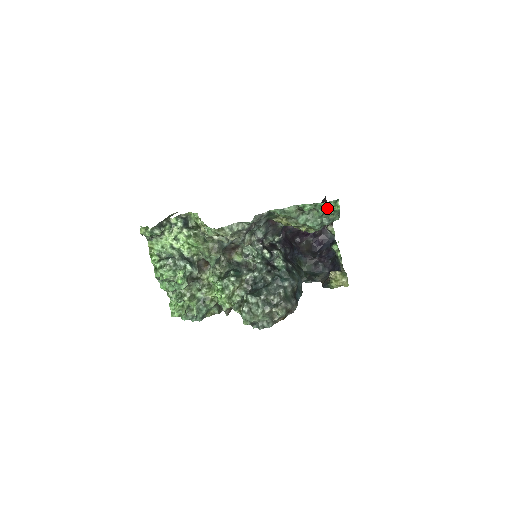
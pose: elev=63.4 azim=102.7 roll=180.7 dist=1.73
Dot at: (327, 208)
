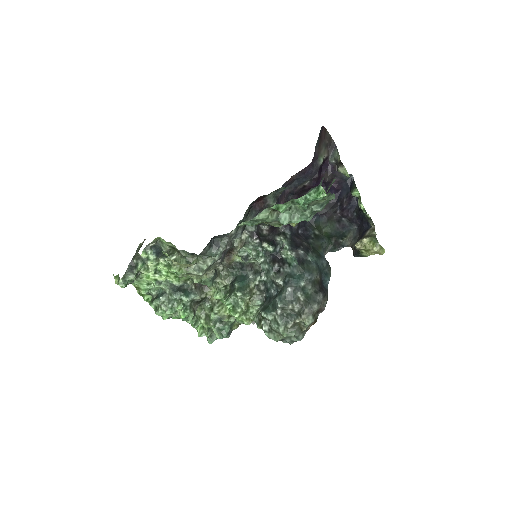
Dot at: (309, 201)
